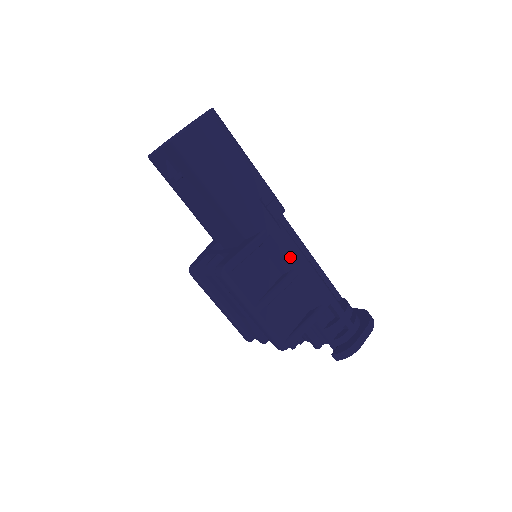
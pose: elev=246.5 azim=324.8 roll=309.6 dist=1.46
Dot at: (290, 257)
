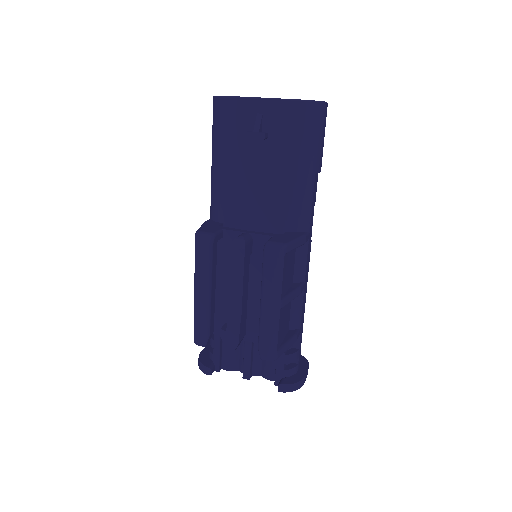
Dot at: (306, 269)
